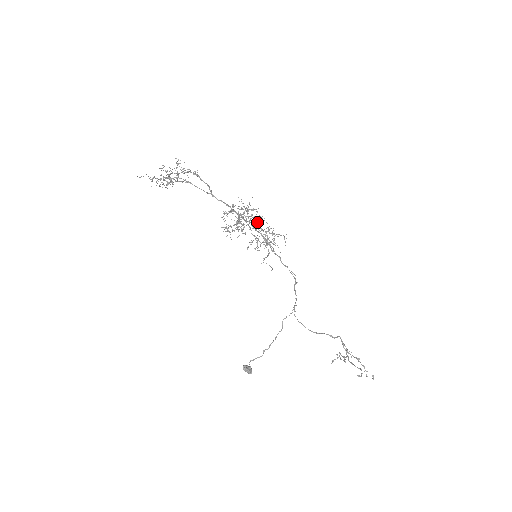
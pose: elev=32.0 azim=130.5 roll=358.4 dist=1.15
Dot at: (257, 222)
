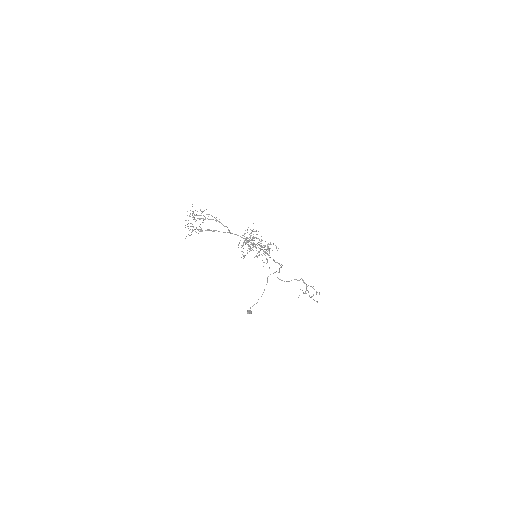
Dot at: occluded
